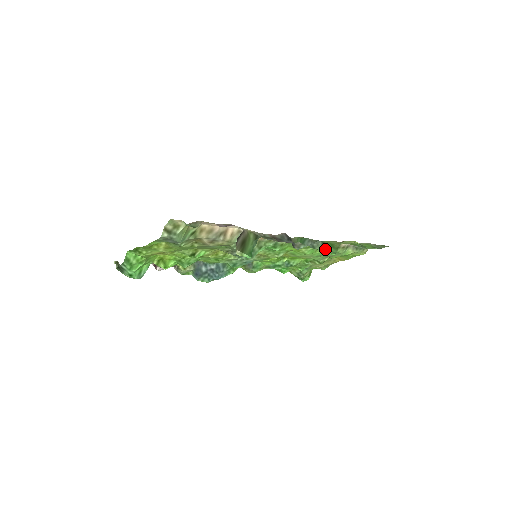
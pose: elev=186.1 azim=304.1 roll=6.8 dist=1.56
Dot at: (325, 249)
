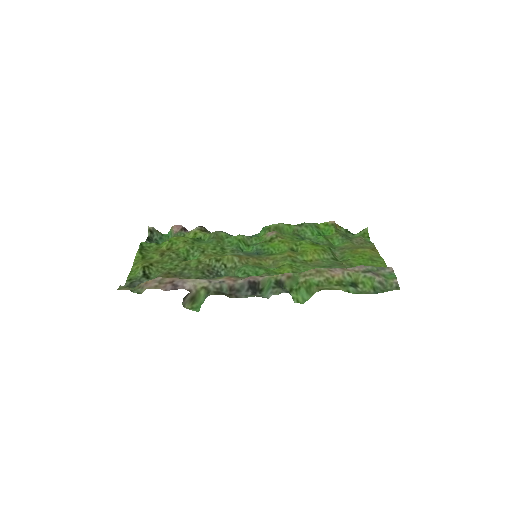
Dot at: (292, 298)
